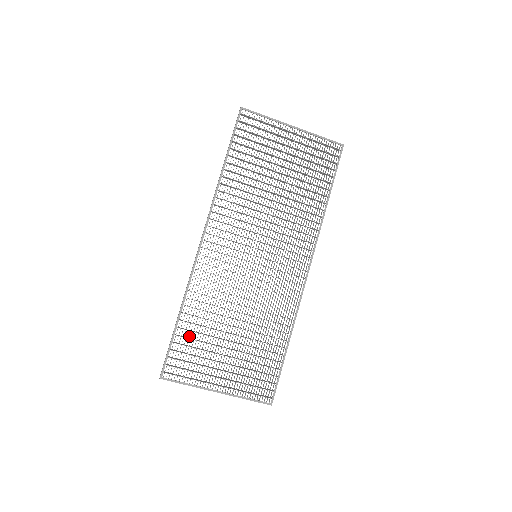
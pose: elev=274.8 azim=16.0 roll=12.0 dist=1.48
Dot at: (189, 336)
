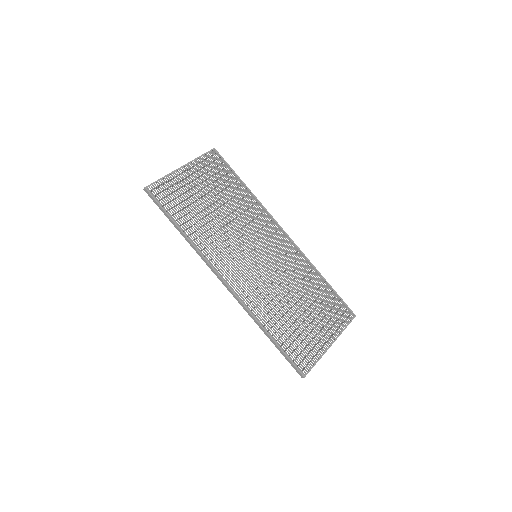
Dot at: (286, 338)
